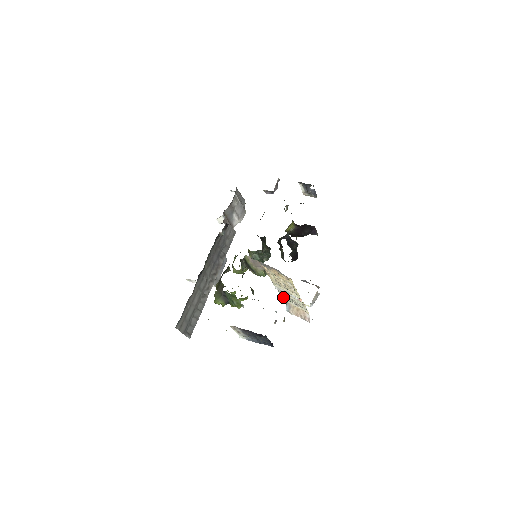
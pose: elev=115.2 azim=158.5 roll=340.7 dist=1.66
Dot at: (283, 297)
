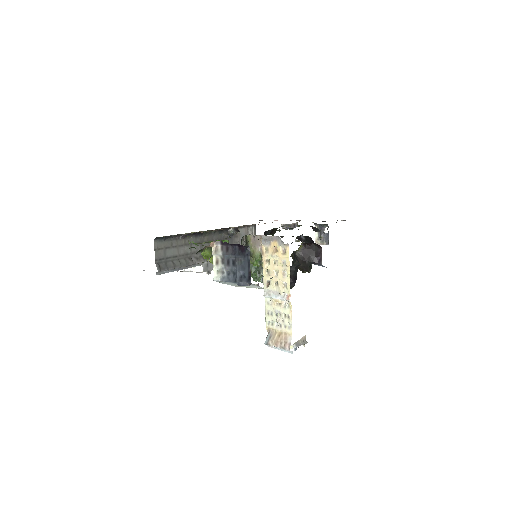
Dot at: (267, 318)
